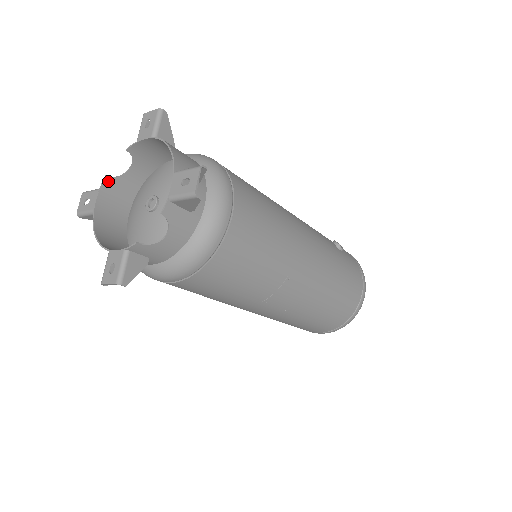
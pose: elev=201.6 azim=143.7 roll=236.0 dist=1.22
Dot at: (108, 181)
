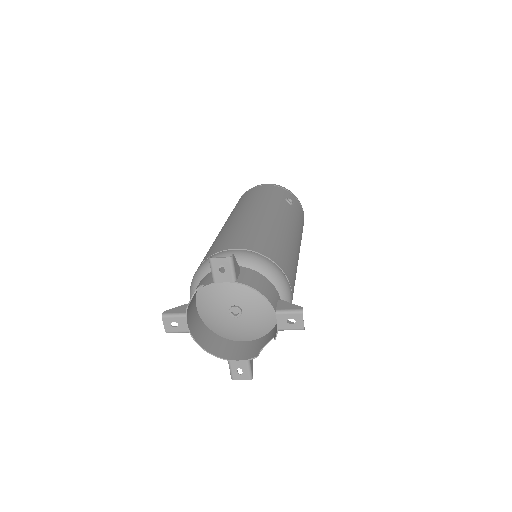
Dot at: (188, 307)
